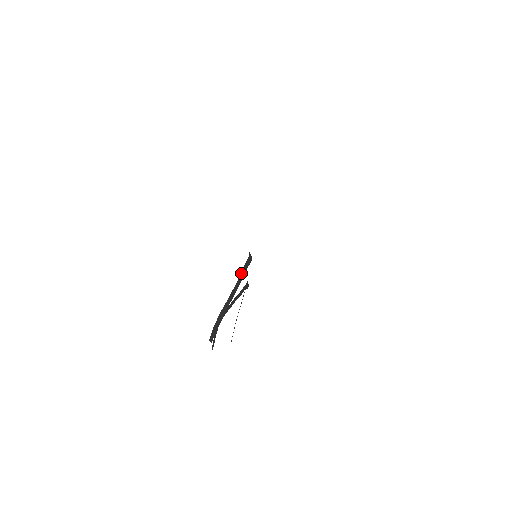
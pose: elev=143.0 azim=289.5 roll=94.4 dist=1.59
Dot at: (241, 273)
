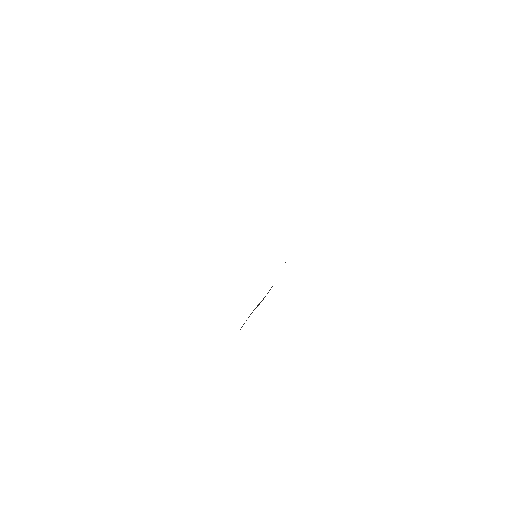
Dot at: occluded
